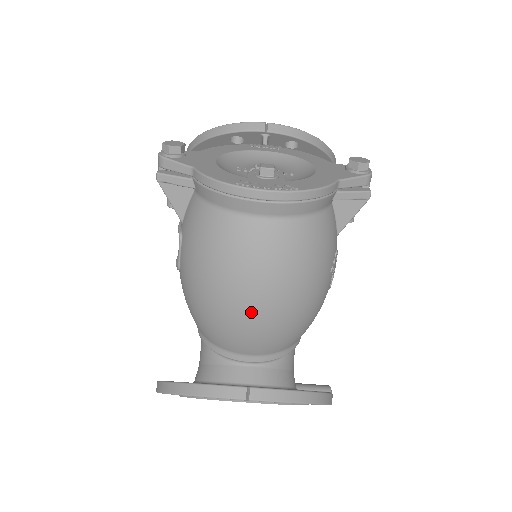
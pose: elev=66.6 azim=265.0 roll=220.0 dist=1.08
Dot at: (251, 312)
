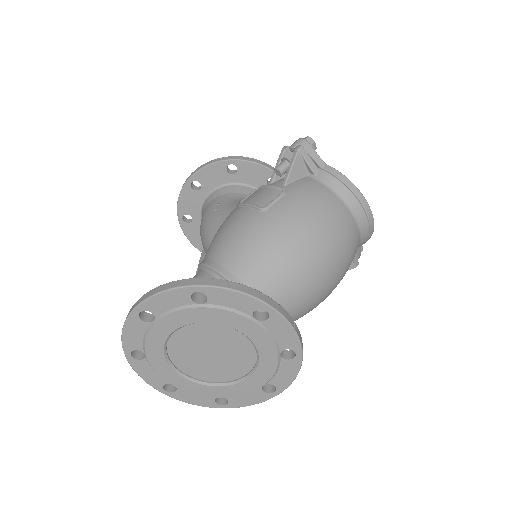
Dot at: (317, 270)
